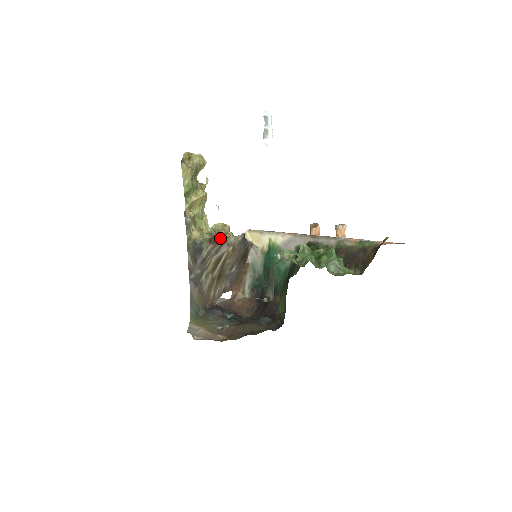
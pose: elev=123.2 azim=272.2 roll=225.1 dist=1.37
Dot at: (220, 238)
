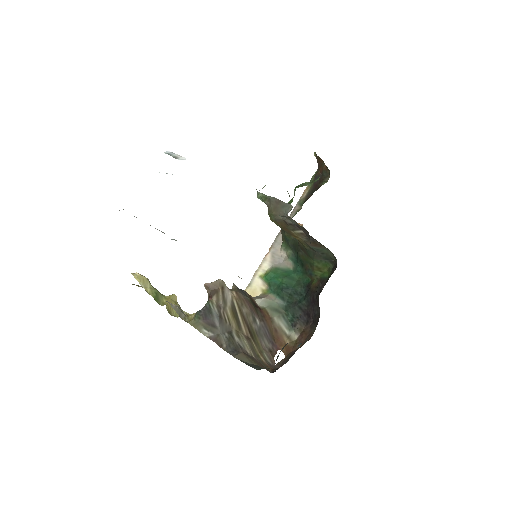
Dot at: (215, 283)
